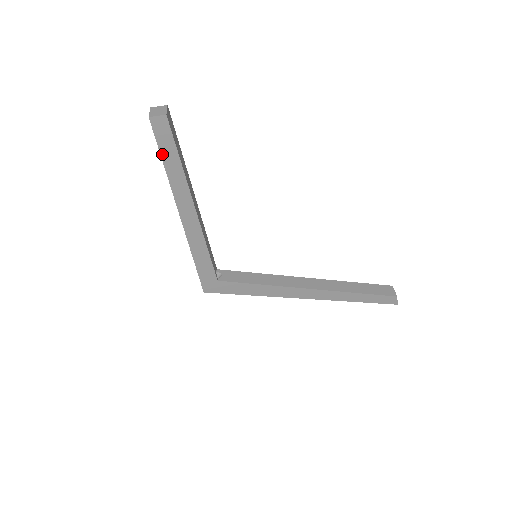
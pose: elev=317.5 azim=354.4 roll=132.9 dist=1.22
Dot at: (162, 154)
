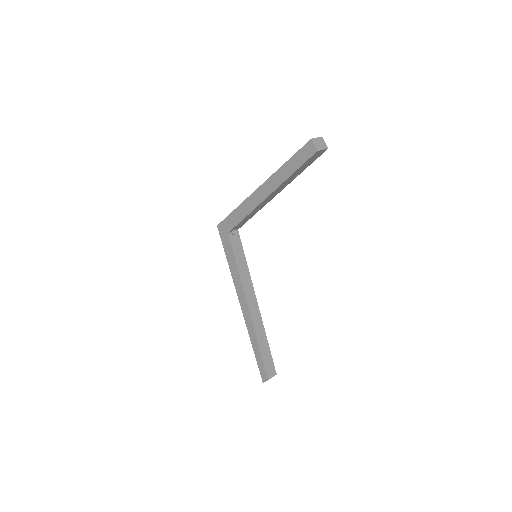
Dot at: (292, 158)
